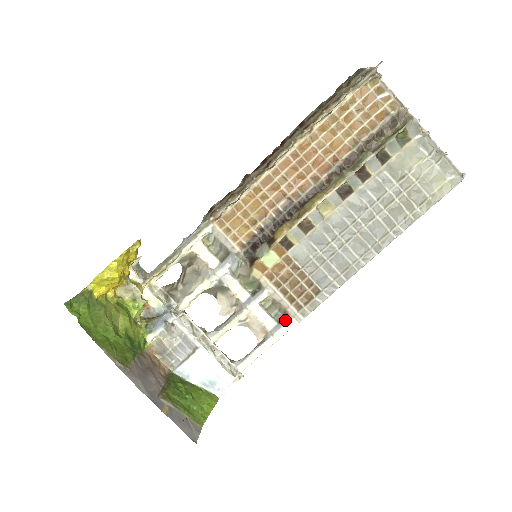
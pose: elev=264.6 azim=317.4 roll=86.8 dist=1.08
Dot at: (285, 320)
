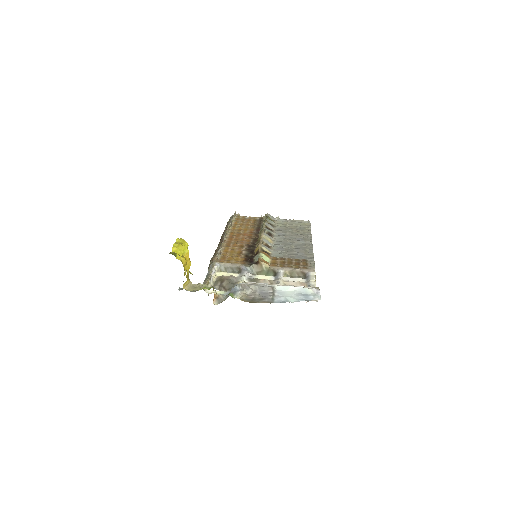
Dot at: (307, 275)
